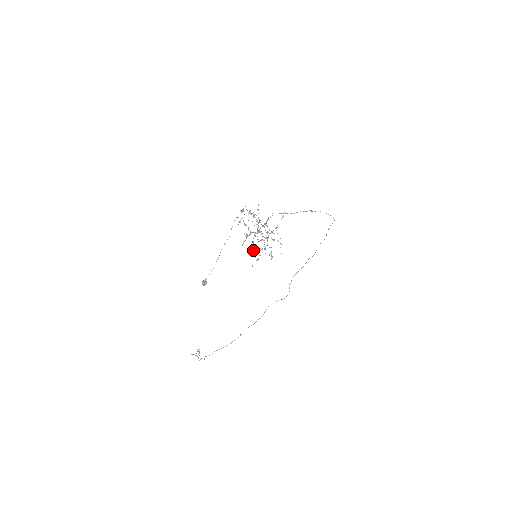
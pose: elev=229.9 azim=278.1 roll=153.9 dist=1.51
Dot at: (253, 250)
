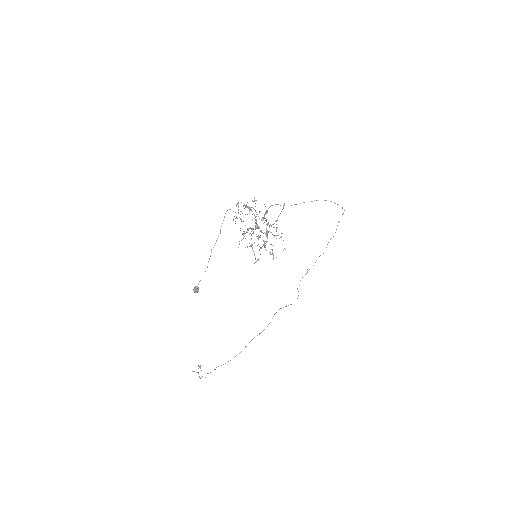
Dot at: (252, 249)
